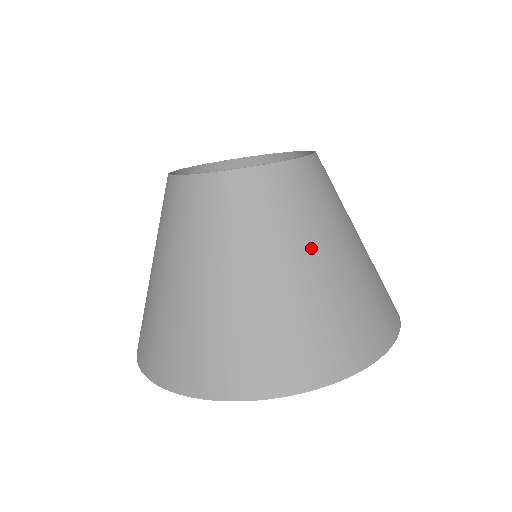
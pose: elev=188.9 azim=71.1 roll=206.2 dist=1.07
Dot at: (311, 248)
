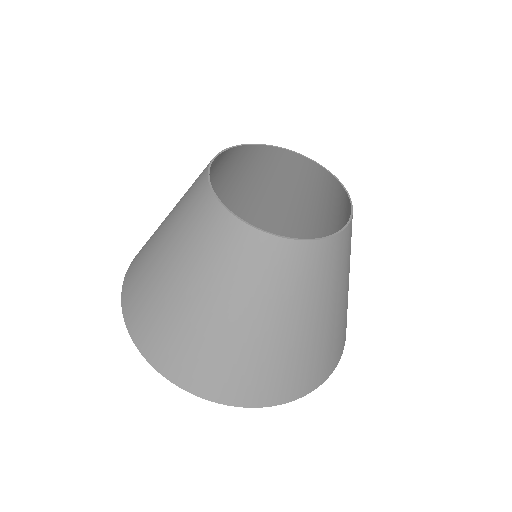
Dot at: (226, 303)
